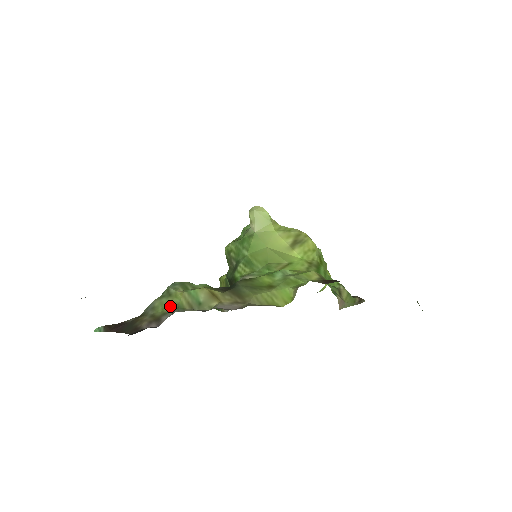
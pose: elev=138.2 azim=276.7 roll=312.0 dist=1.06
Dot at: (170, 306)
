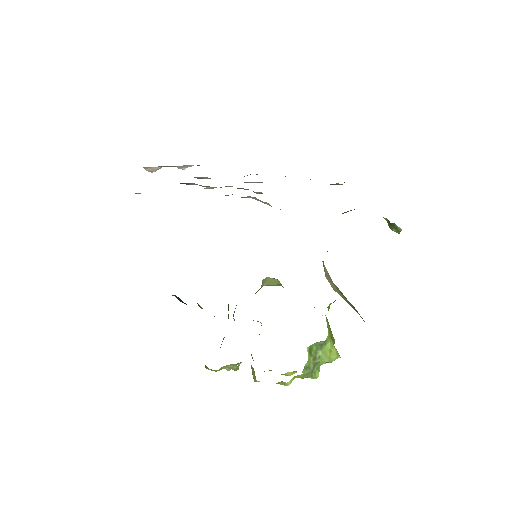
Dot at: occluded
